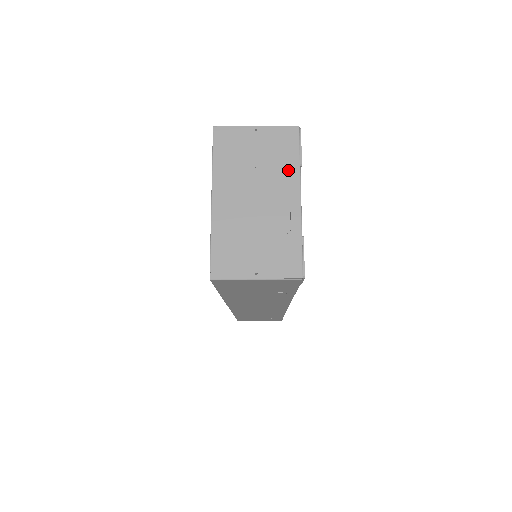
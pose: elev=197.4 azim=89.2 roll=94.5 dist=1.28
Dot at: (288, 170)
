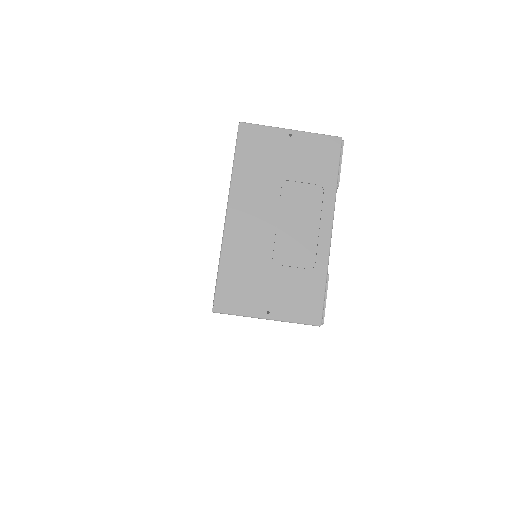
Dot at: (322, 191)
